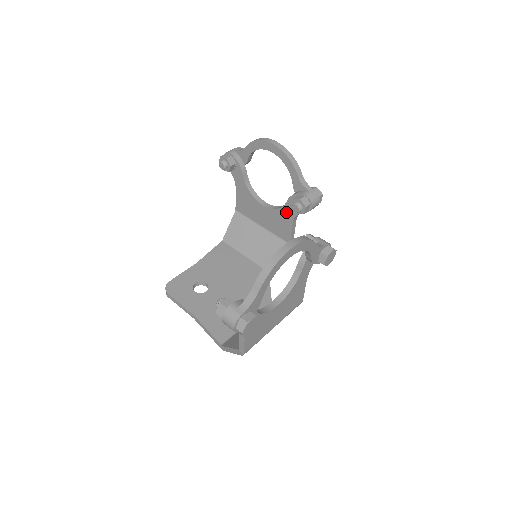
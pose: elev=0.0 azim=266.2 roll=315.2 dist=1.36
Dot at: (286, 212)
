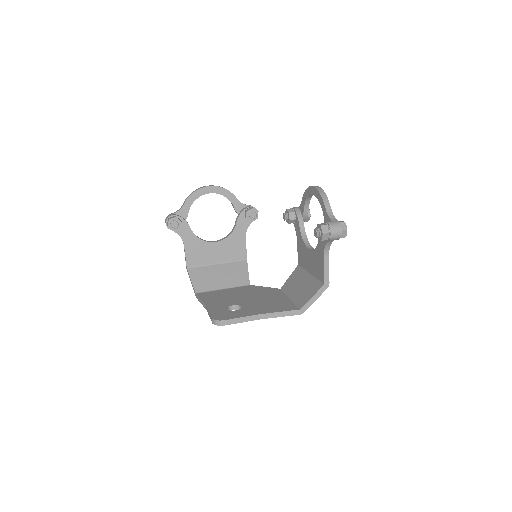
Dot at: (238, 232)
